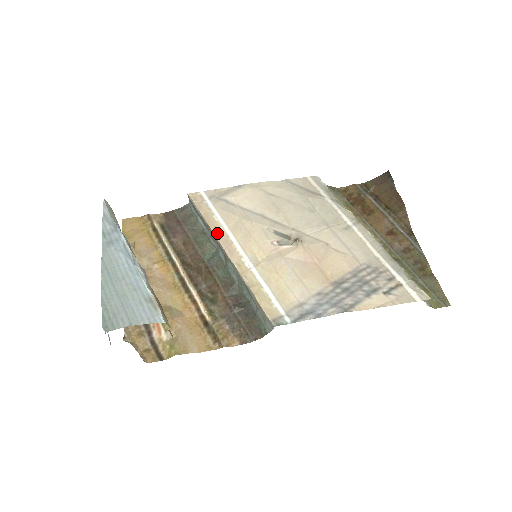
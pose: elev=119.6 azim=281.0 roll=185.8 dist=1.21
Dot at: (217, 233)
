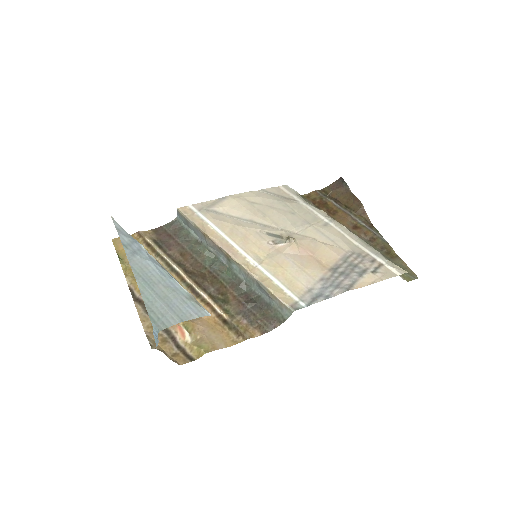
Dot at: (216, 240)
